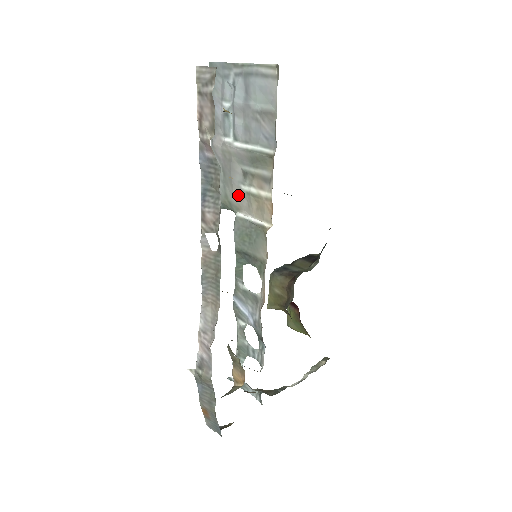
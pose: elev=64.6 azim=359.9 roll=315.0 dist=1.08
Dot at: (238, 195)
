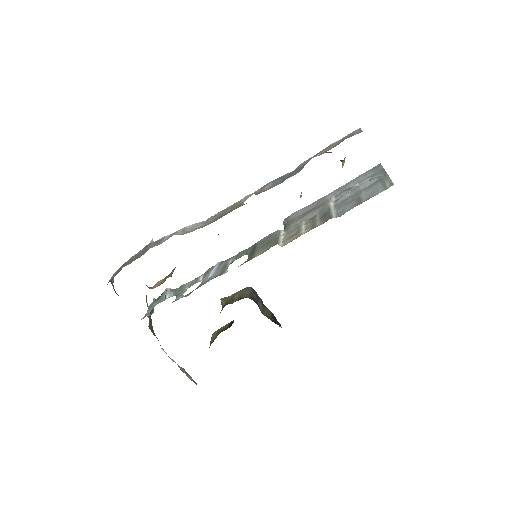
Dot at: (297, 224)
